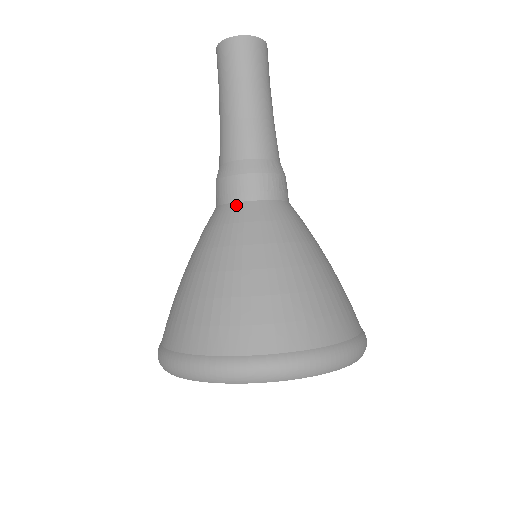
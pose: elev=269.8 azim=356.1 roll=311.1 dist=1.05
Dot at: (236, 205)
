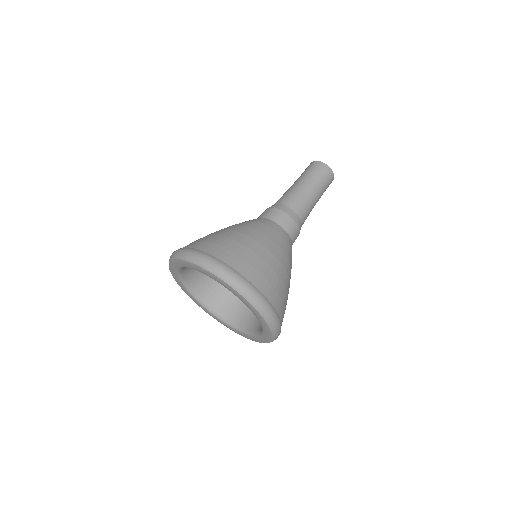
Dot at: occluded
